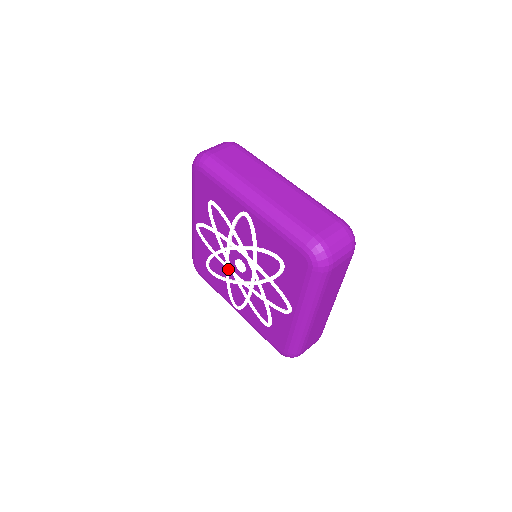
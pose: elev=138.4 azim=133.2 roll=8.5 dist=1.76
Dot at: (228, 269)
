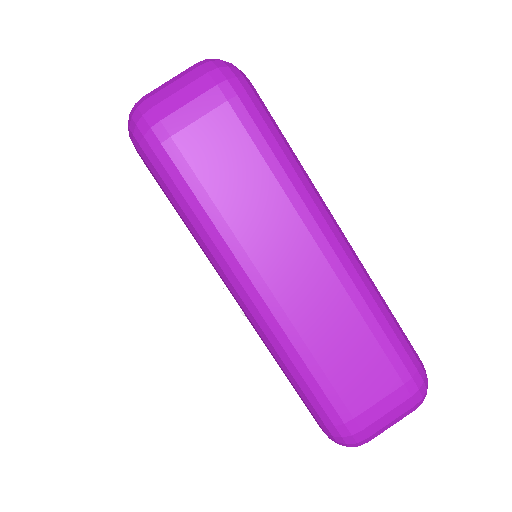
Dot at: occluded
